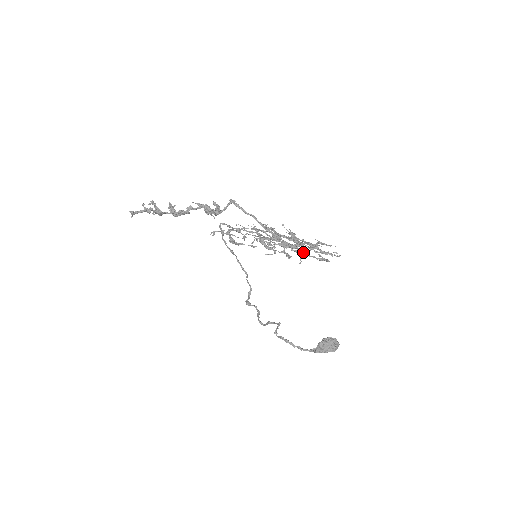
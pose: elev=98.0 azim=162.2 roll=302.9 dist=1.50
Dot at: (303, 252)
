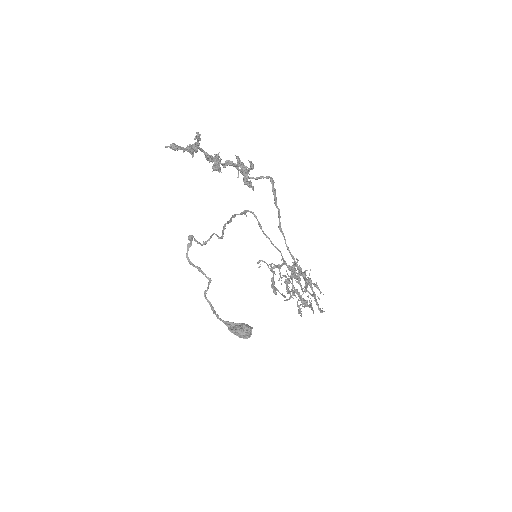
Dot at: occluded
